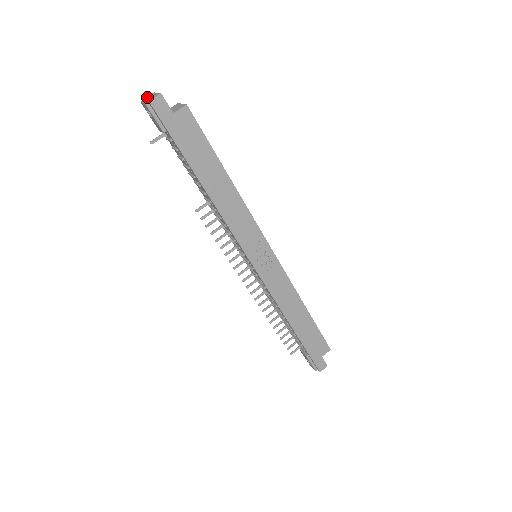
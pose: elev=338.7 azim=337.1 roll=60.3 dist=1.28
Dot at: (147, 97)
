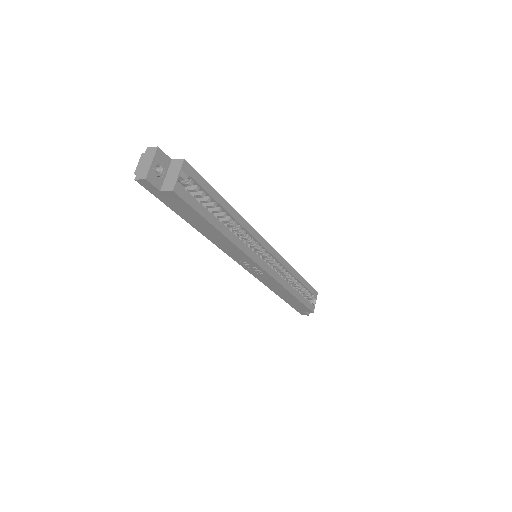
Dot at: (148, 153)
